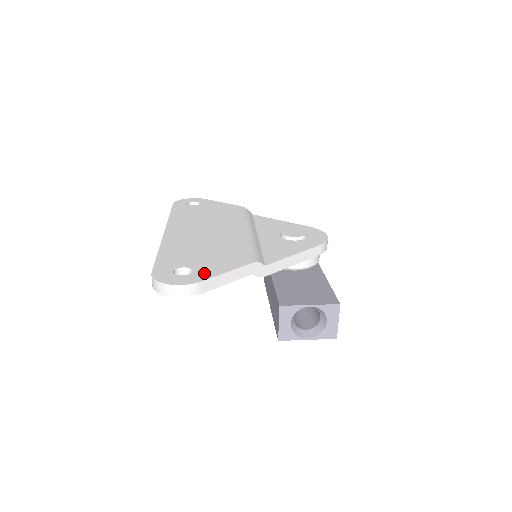
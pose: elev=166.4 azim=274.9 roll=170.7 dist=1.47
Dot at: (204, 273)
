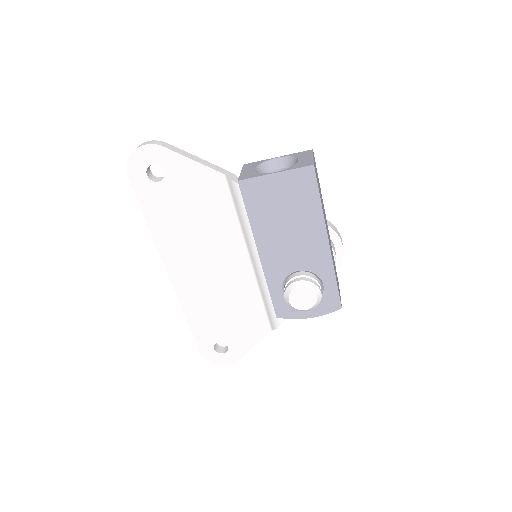
Dot at: occluded
